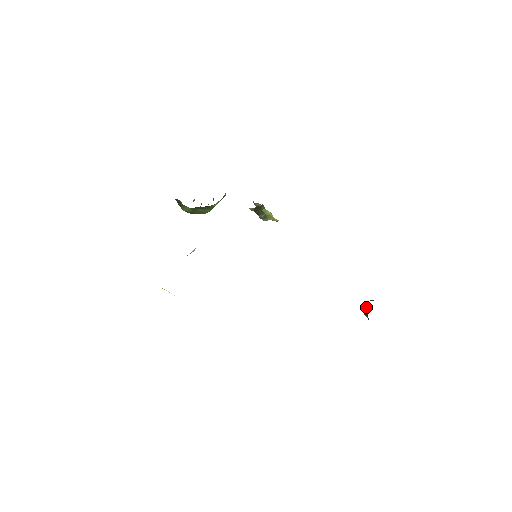
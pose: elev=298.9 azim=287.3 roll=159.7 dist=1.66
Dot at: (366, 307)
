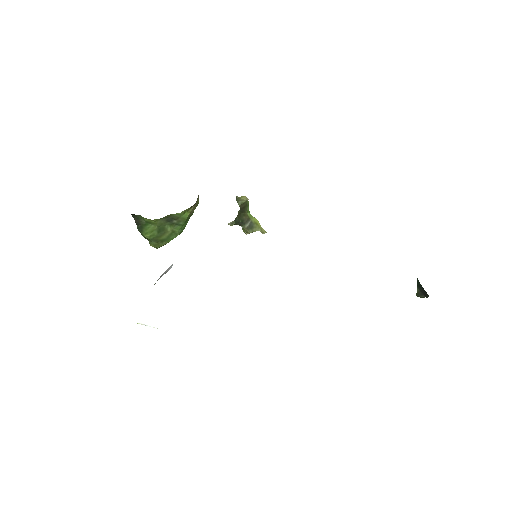
Dot at: (418, 281)
